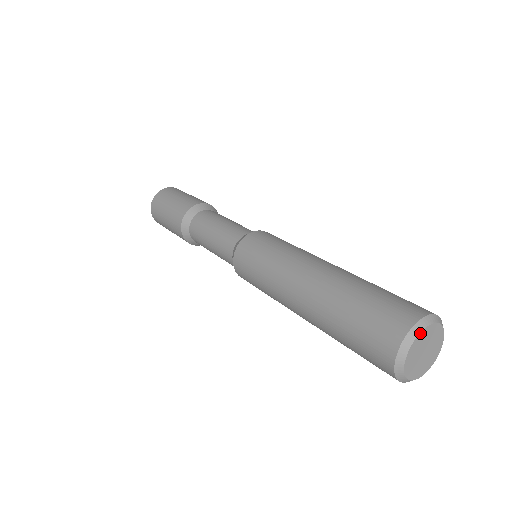
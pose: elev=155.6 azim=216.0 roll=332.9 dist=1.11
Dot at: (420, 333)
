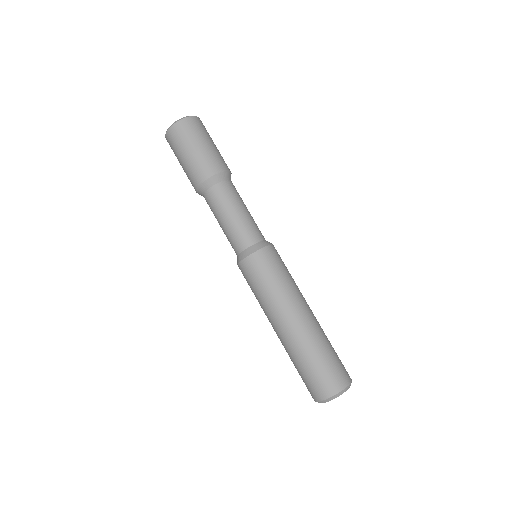
Dot at: (341, 394)
